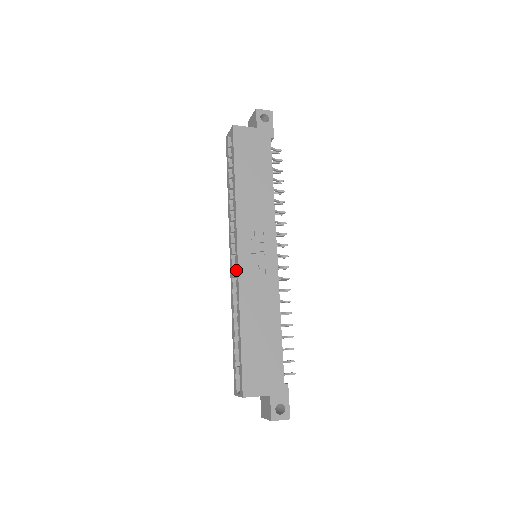
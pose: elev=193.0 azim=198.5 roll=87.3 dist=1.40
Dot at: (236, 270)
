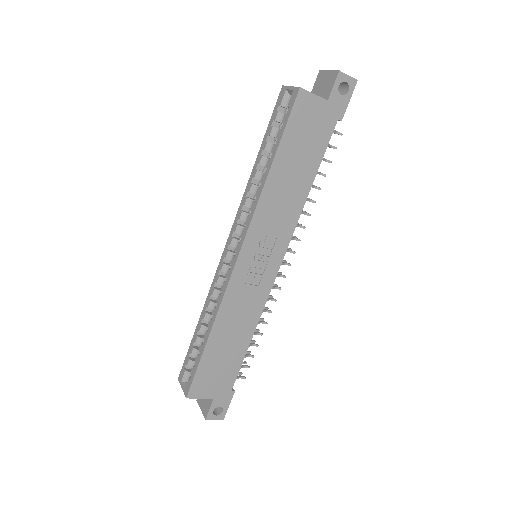
Dot at: (228, 273)
